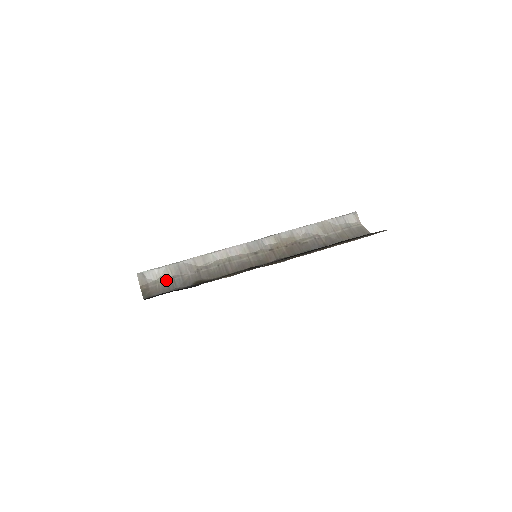
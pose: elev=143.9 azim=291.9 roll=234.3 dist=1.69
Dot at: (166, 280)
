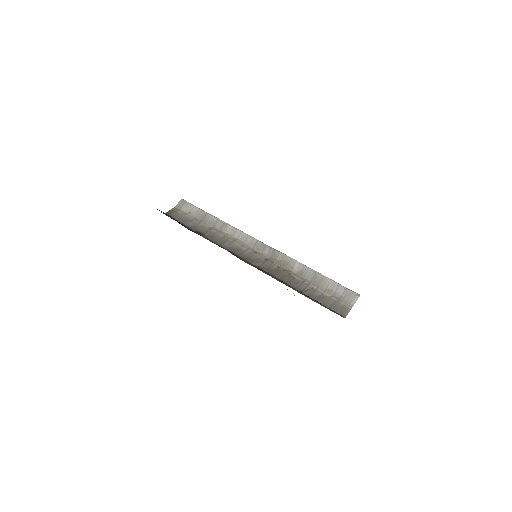
Dot at: (190, 217)
